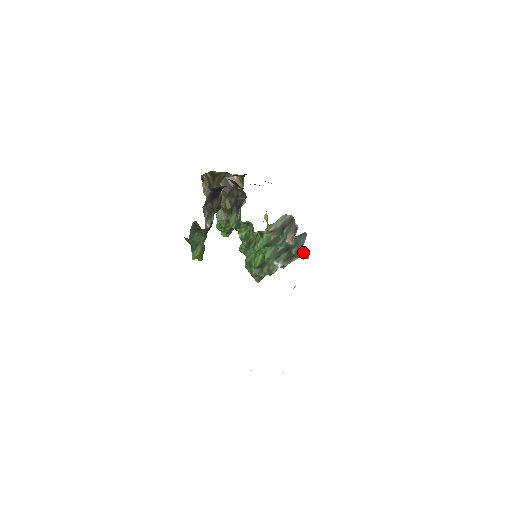
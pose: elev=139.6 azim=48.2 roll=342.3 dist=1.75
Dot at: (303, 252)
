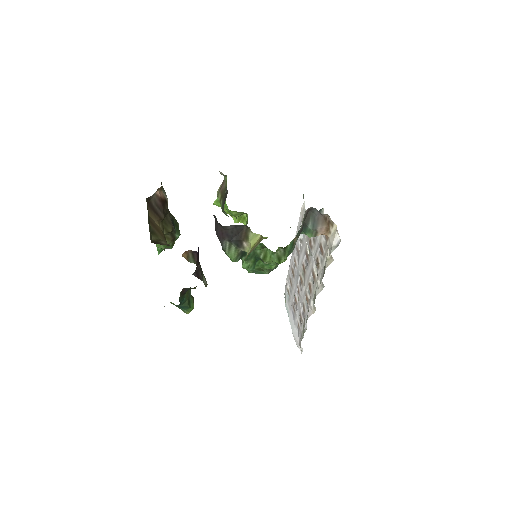
Dot at: occluded
